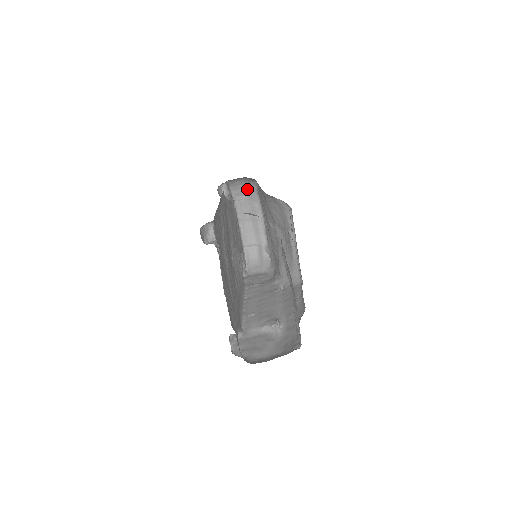
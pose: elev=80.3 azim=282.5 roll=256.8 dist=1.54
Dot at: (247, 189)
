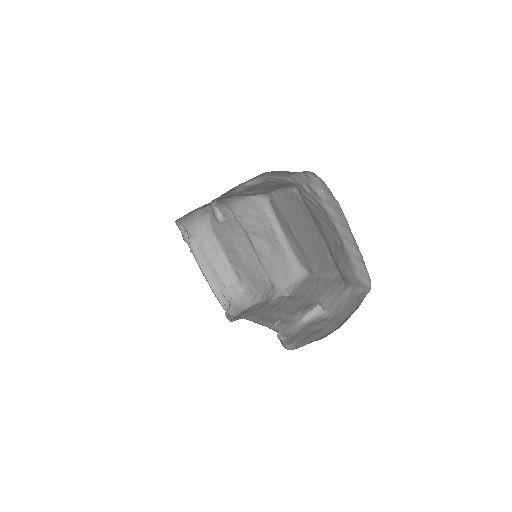
Dot at: (199, 228)
